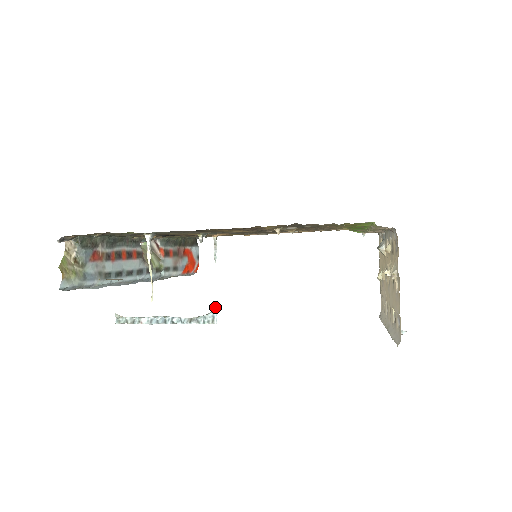
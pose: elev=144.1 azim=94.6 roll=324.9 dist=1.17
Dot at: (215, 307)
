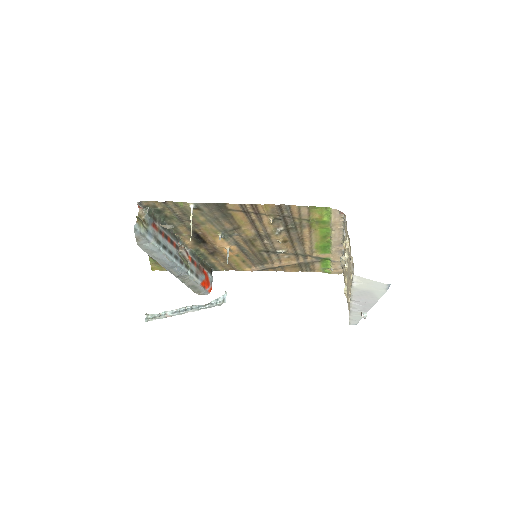
Dot at: (225, 292)
